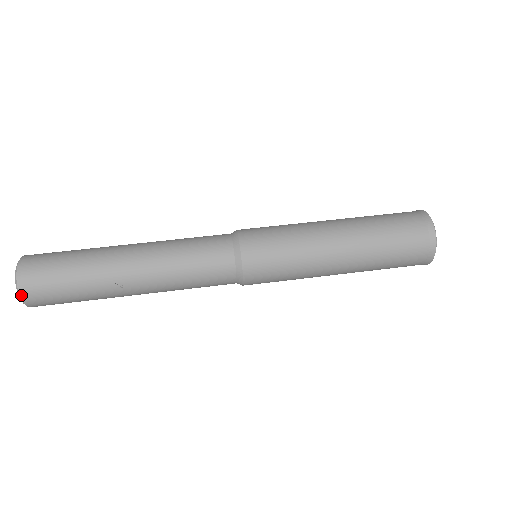
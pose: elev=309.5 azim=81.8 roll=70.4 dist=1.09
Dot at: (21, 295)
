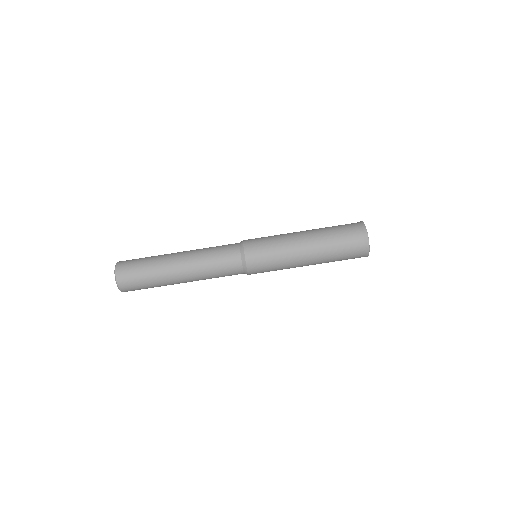
Dot at: occluded
